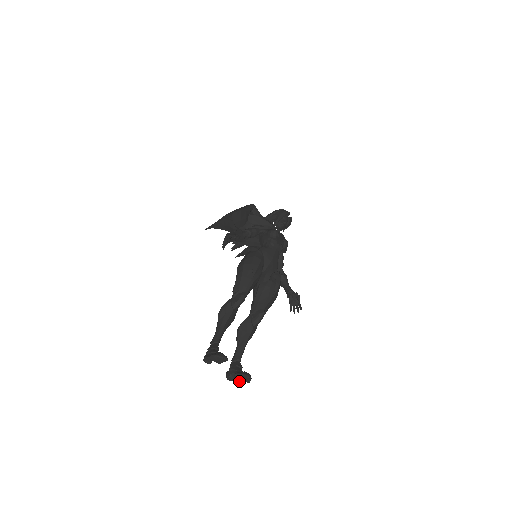
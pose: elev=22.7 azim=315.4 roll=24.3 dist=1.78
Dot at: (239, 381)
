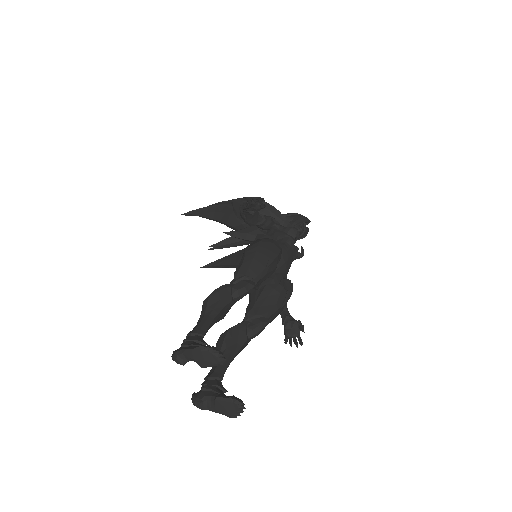
Dot at: (216, 412)
